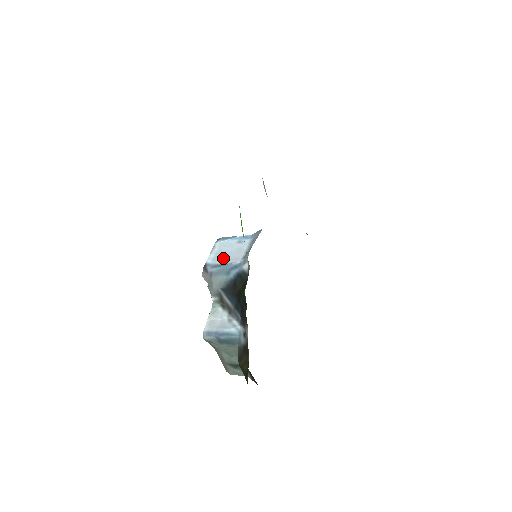
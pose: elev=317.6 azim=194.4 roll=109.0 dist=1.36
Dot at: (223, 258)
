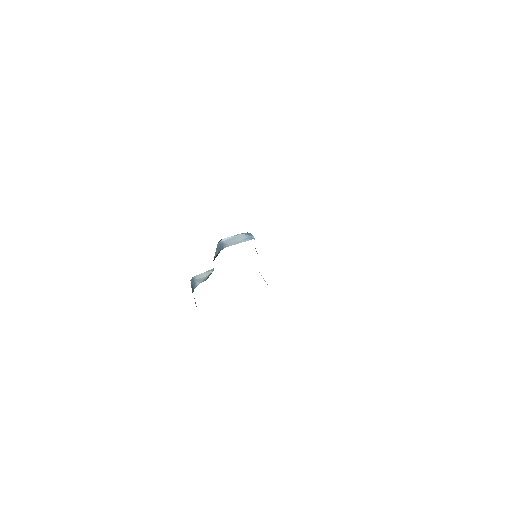
Dot at: (228, 242)
